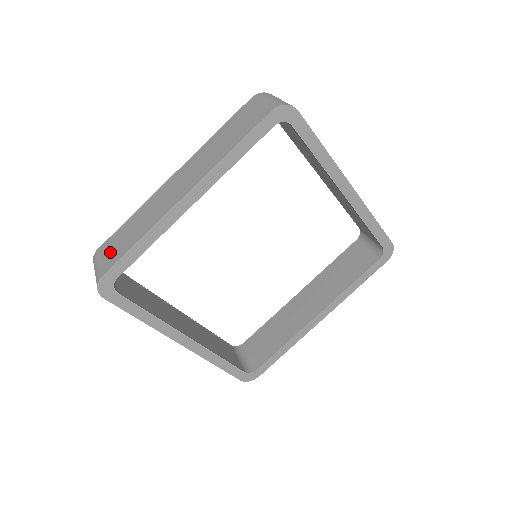
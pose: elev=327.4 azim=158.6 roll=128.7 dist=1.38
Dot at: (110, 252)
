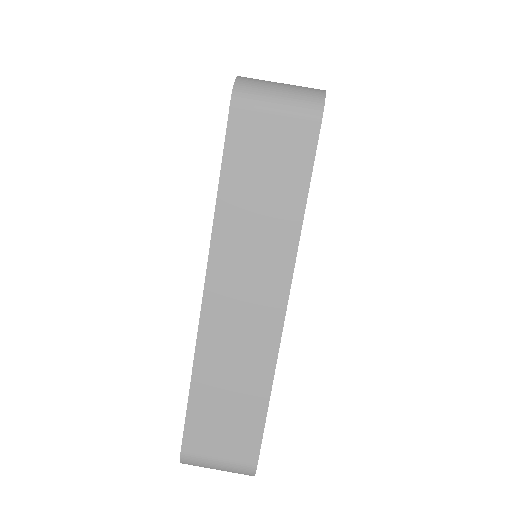
Dot at: (224, 439)
